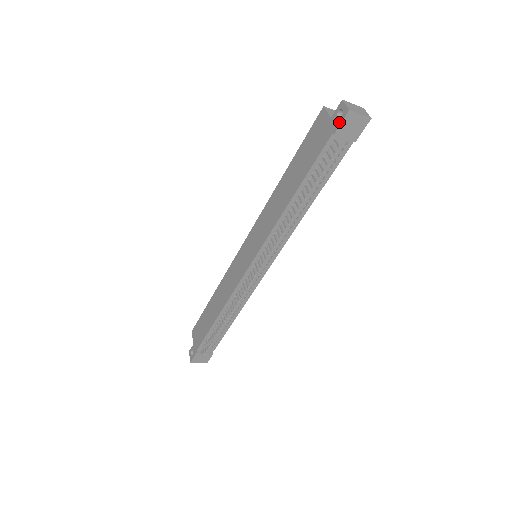
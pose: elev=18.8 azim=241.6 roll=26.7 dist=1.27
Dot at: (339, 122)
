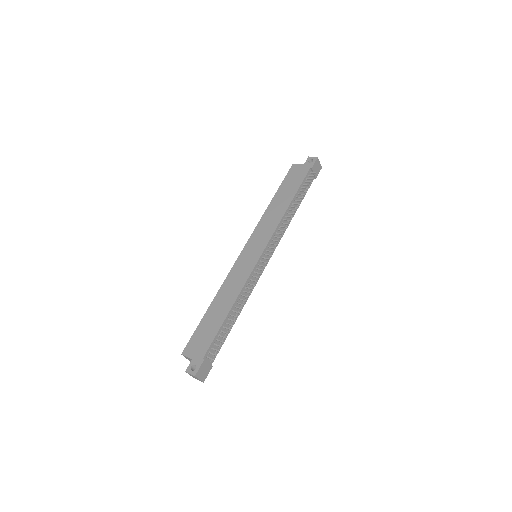
Dot at: (313, 163)
